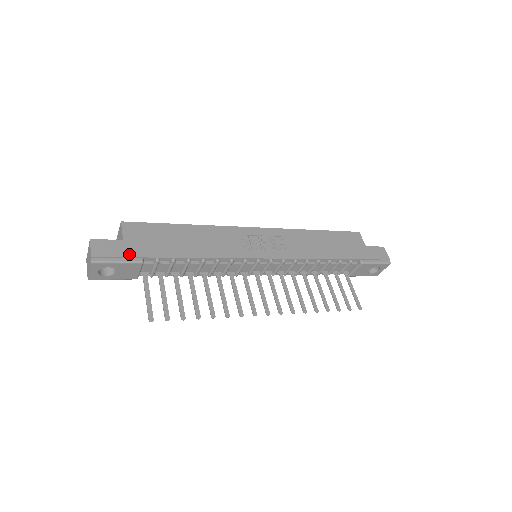
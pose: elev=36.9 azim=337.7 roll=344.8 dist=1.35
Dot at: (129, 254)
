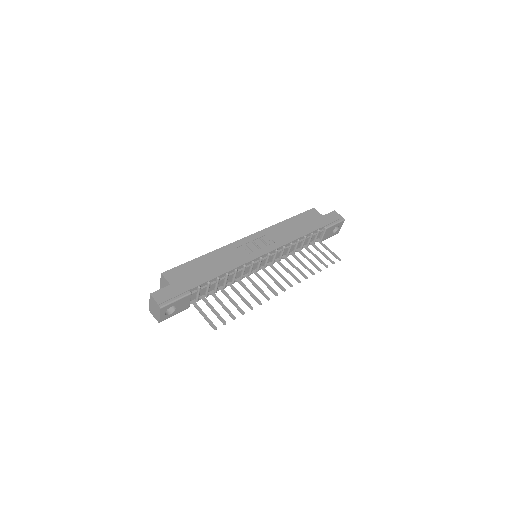
Dot at: (180, 292)
